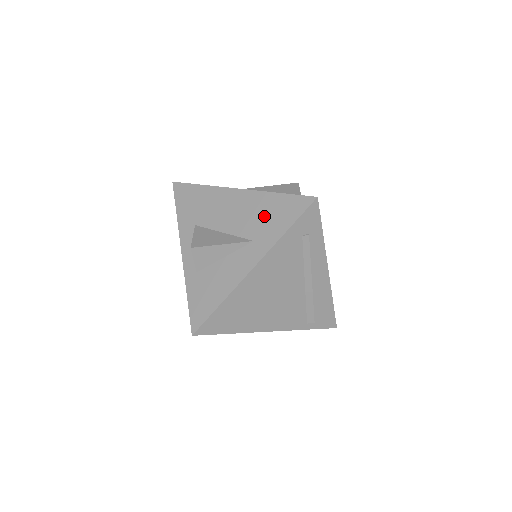
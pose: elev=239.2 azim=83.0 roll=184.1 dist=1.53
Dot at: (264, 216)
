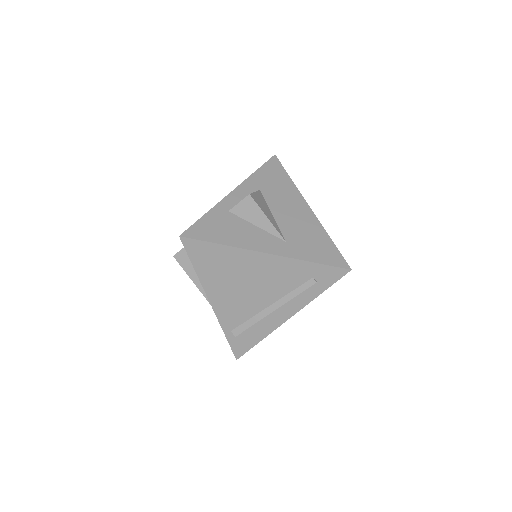
Dot at: (308, 239)
